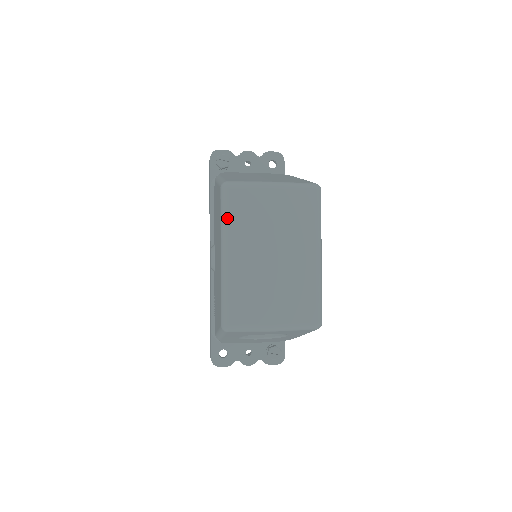
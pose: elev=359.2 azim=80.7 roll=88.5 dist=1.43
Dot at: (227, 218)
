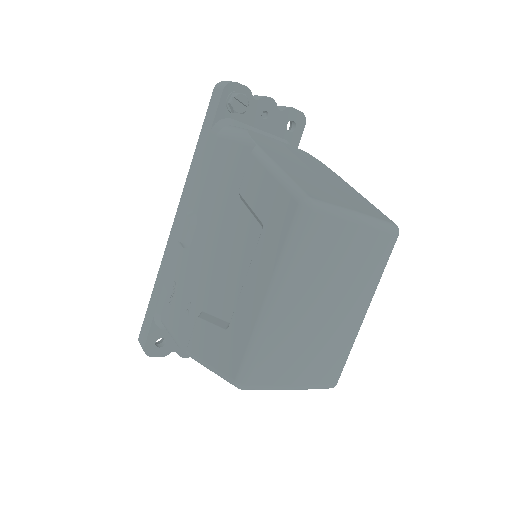
Dot at: (296, 251)
